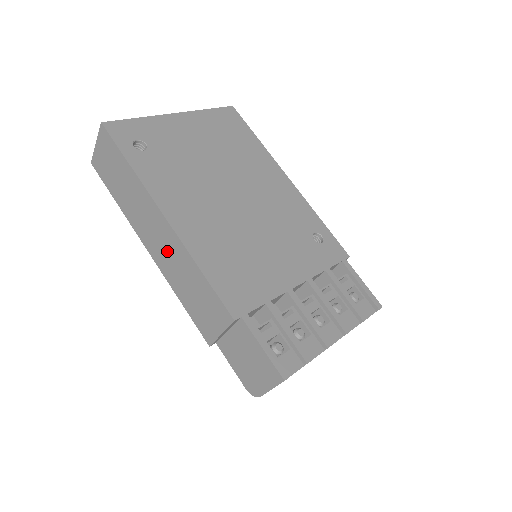
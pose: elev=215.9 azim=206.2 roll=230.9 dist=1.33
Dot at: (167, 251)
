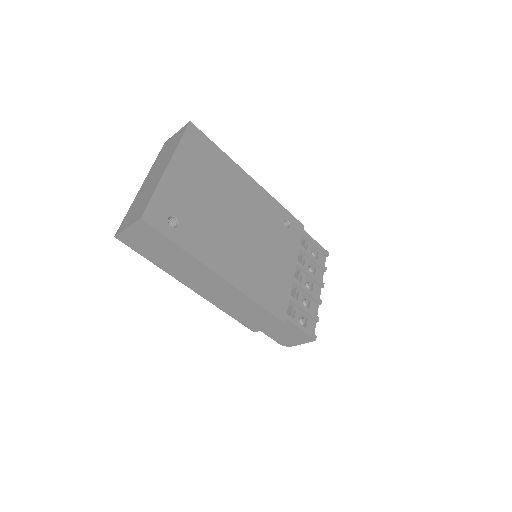
Dot at: (219, 292)
